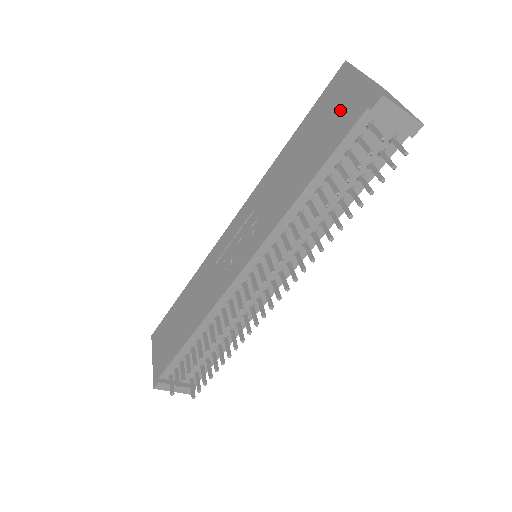
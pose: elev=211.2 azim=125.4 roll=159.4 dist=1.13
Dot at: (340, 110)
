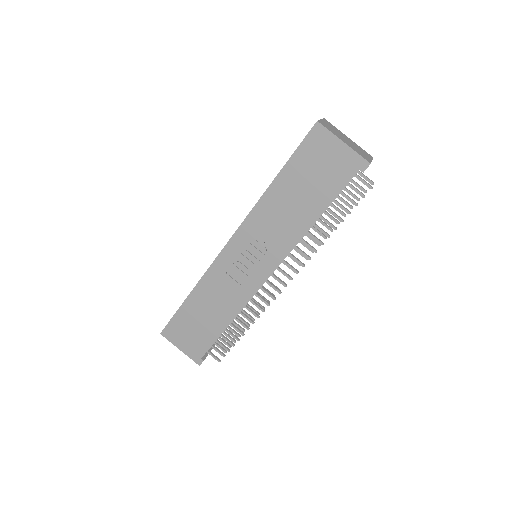
Dot at: (330, 166)
